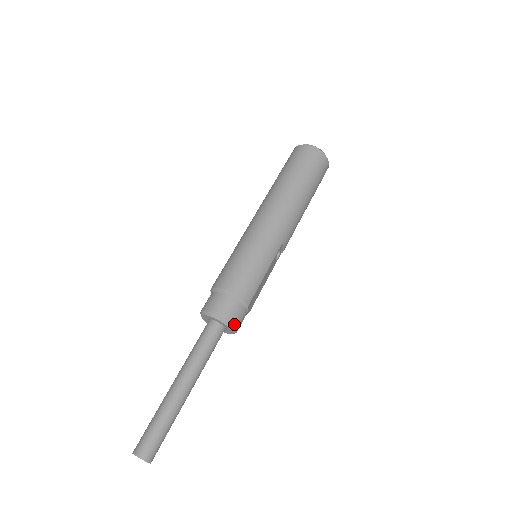
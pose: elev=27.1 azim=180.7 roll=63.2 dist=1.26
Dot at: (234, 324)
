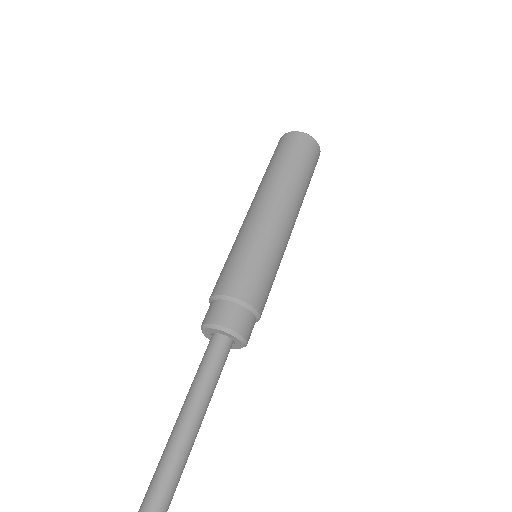
Dot at: (246, 344)
